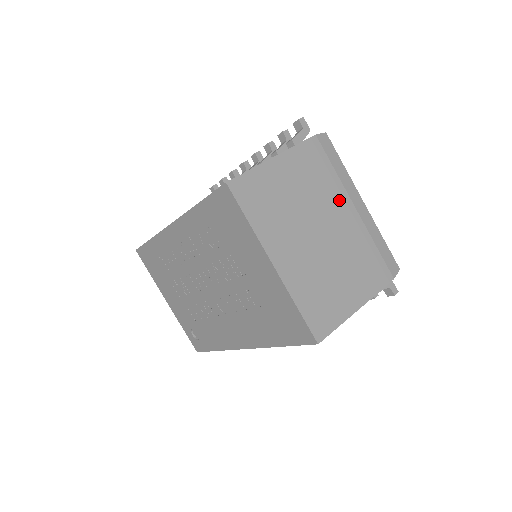
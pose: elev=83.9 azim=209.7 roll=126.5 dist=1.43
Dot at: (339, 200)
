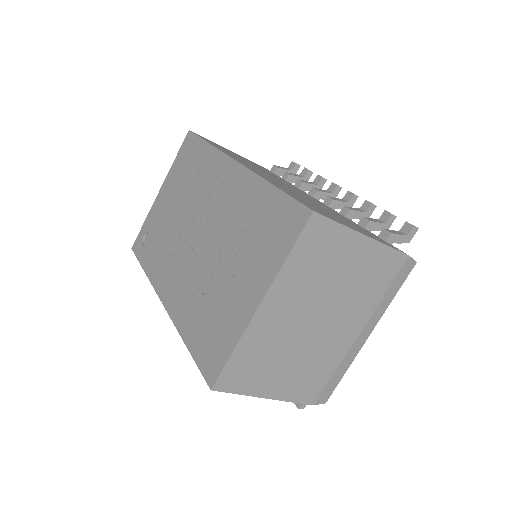
Dot at: (359, 316)
